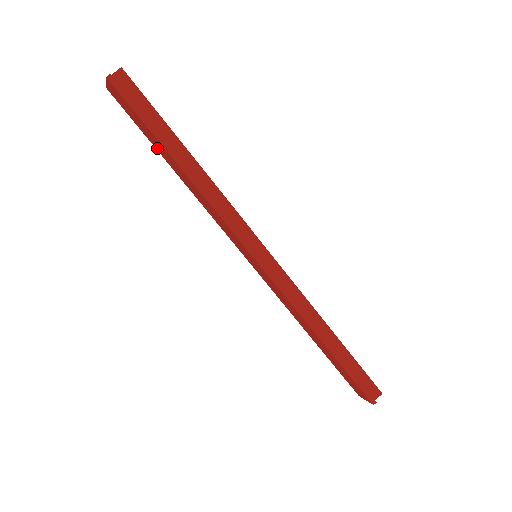
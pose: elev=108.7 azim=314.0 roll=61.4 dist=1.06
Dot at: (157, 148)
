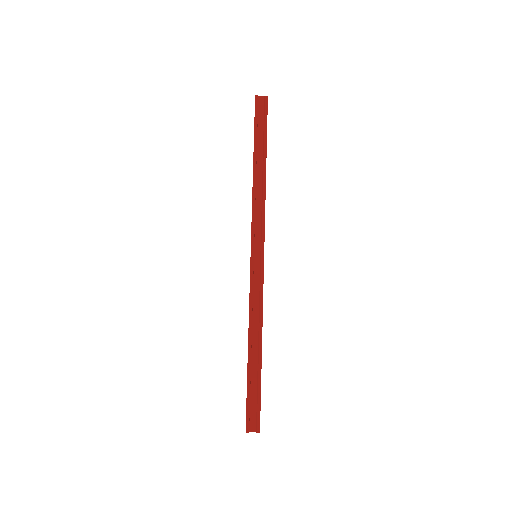
Dot at: occluded
